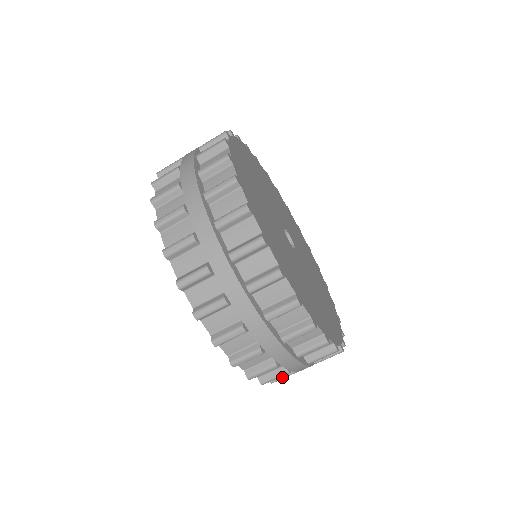
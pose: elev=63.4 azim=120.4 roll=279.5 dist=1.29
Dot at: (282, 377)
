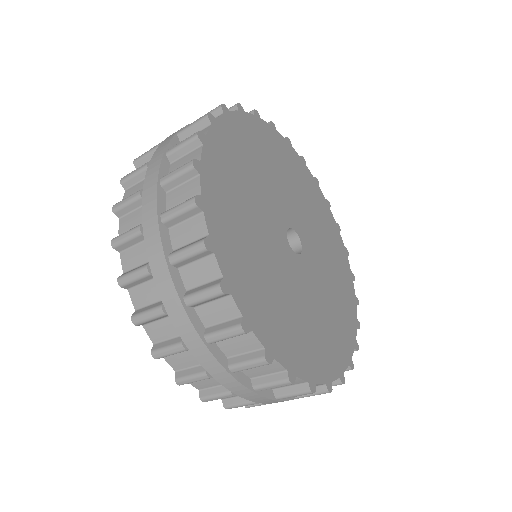
Dot at: occluded
